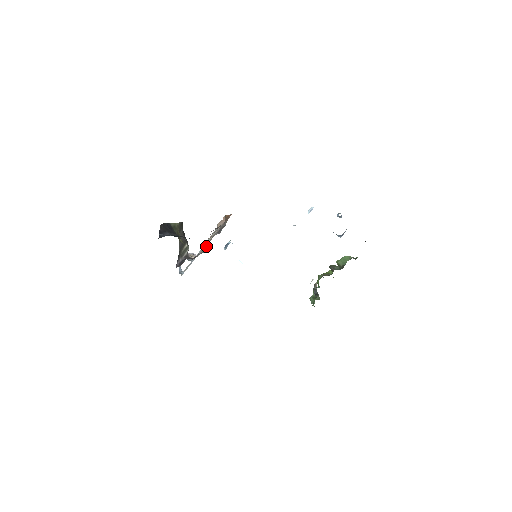
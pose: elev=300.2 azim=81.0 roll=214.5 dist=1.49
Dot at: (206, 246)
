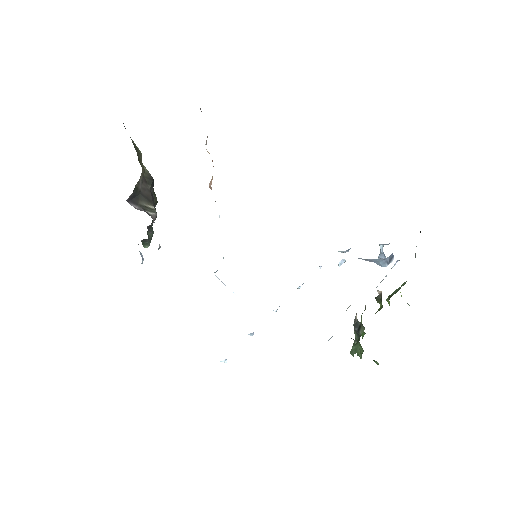
Dot at: occluded
